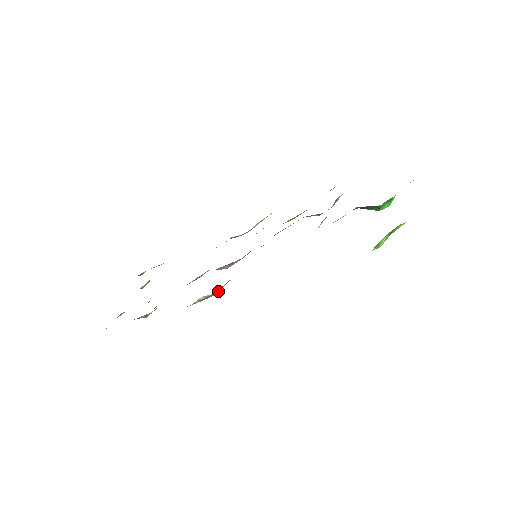
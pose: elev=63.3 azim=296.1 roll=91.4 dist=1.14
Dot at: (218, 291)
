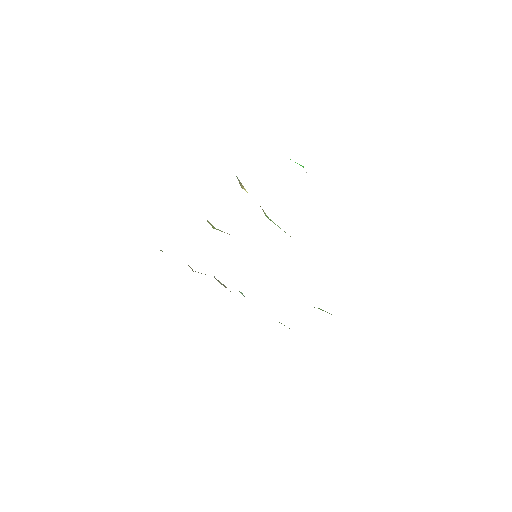
Dot at: occluded
